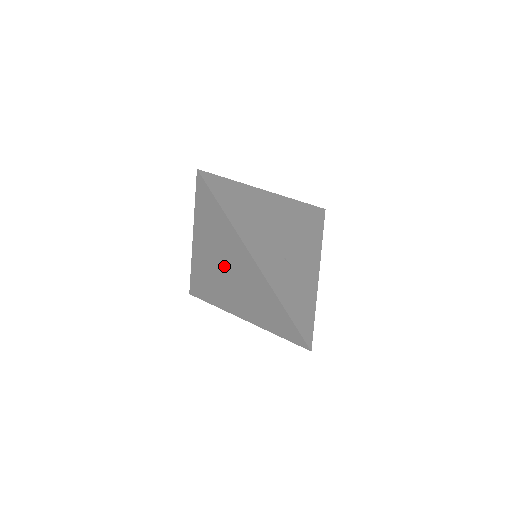
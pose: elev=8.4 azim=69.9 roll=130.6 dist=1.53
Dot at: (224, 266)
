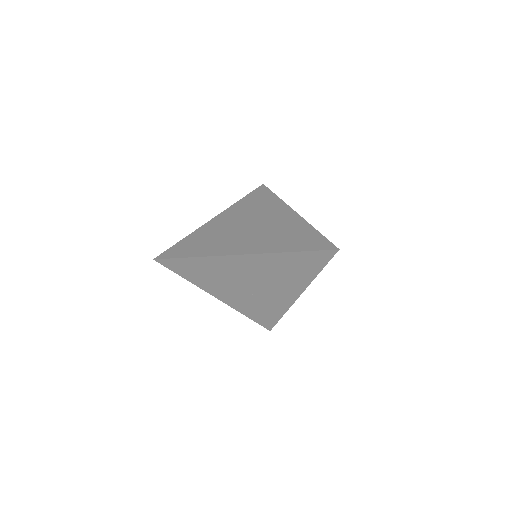
Dot at: occluded
